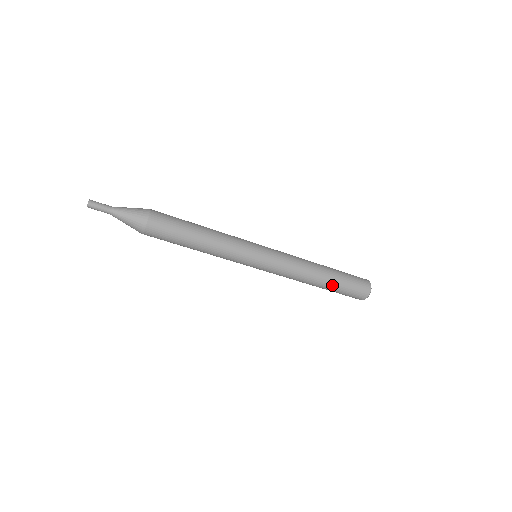
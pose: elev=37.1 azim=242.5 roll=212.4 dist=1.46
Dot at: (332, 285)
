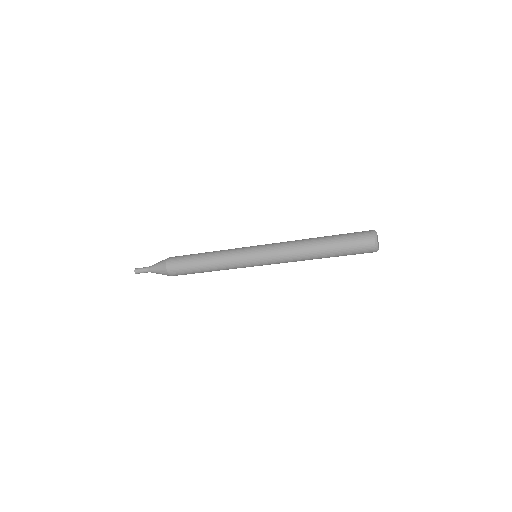
Dot at: (330, 251)
